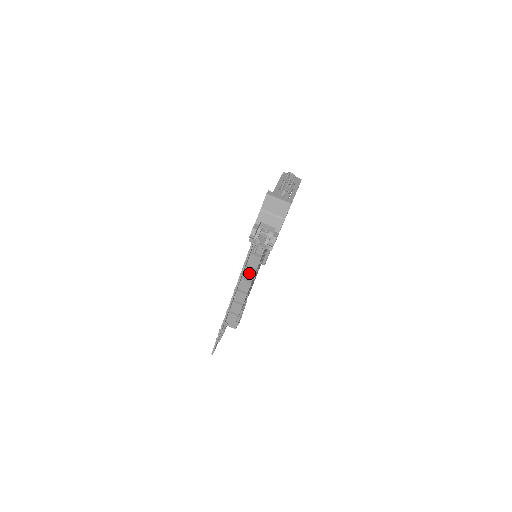
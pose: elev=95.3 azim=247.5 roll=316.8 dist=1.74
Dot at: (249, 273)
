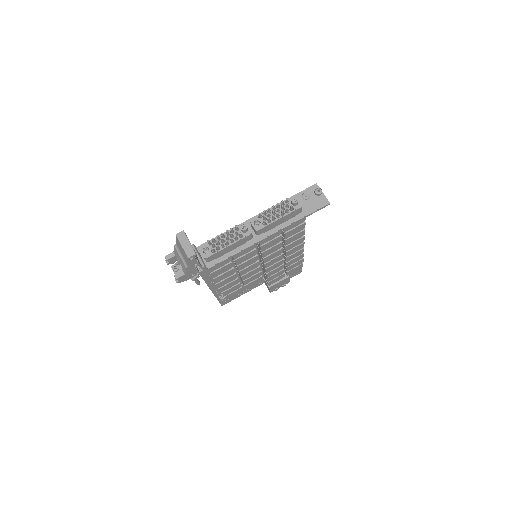
Dot at: occluded
